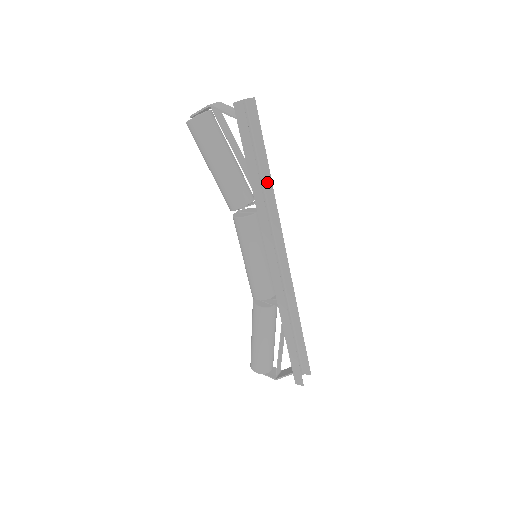
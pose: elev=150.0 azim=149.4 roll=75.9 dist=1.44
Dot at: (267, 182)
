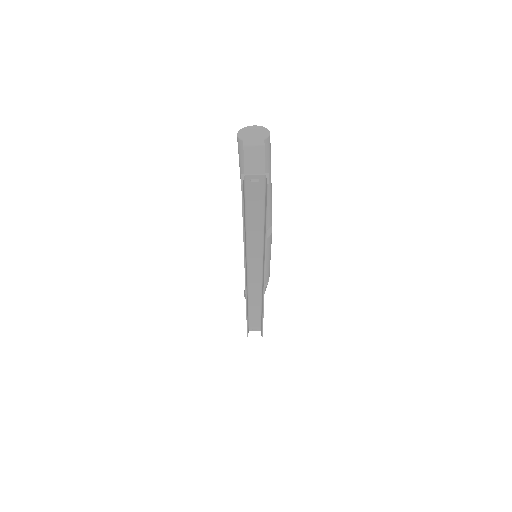
Dot at: (265, 238)
